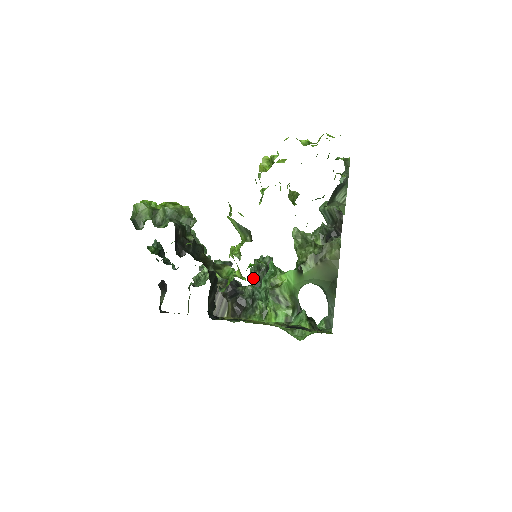
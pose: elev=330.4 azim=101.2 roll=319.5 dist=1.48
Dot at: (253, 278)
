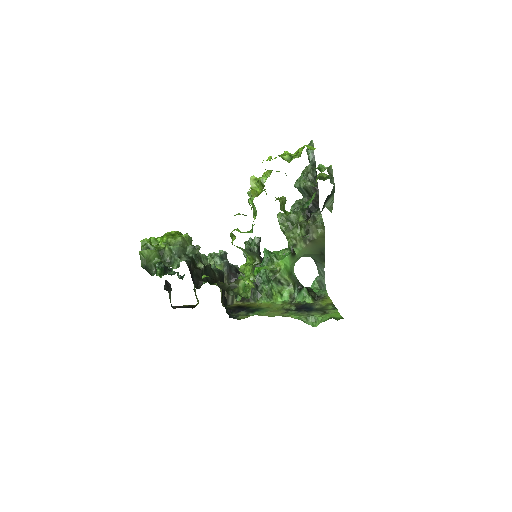
Dot at: occluded
